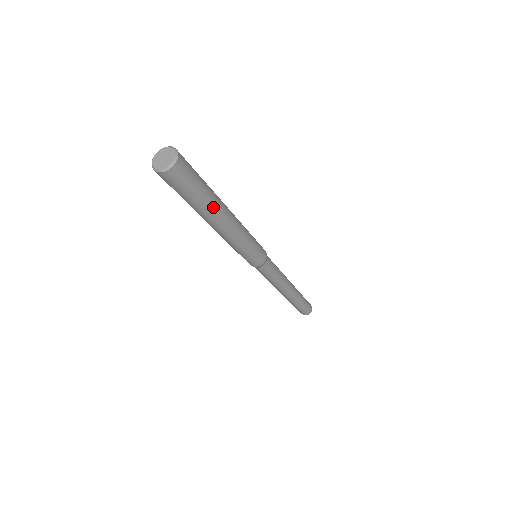
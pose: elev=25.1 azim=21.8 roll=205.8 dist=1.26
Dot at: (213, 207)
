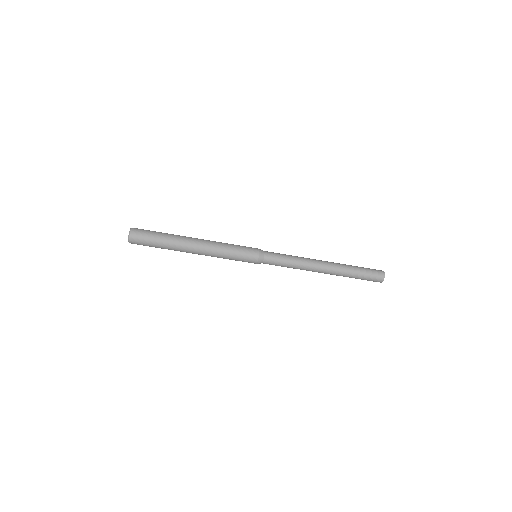
Dot at: (176, 239)
